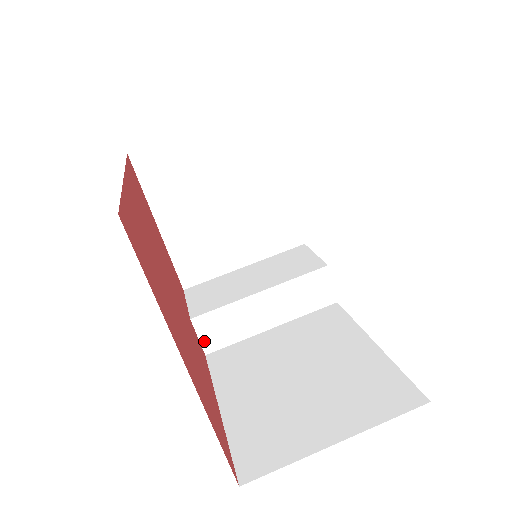
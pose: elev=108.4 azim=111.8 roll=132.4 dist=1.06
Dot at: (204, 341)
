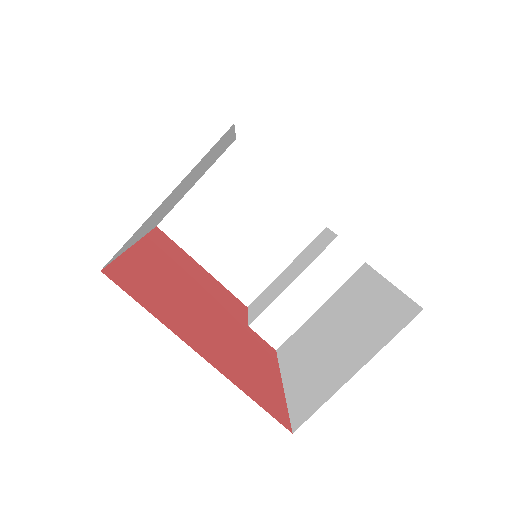
Dot at: (269, 340)
